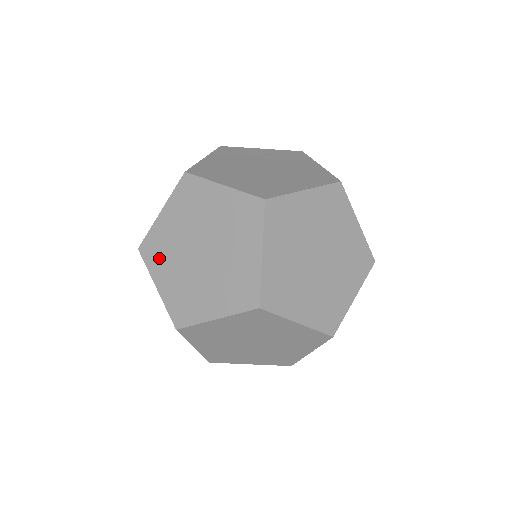
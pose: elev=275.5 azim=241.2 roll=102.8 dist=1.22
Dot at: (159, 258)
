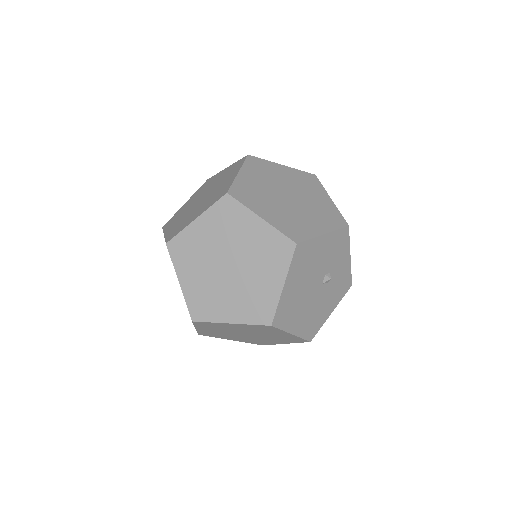
Dot at: occluded
